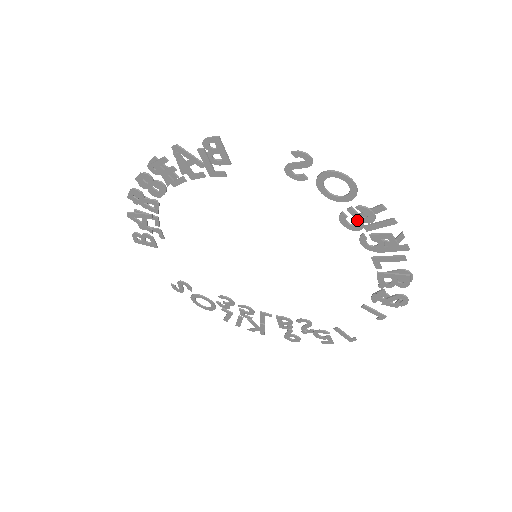
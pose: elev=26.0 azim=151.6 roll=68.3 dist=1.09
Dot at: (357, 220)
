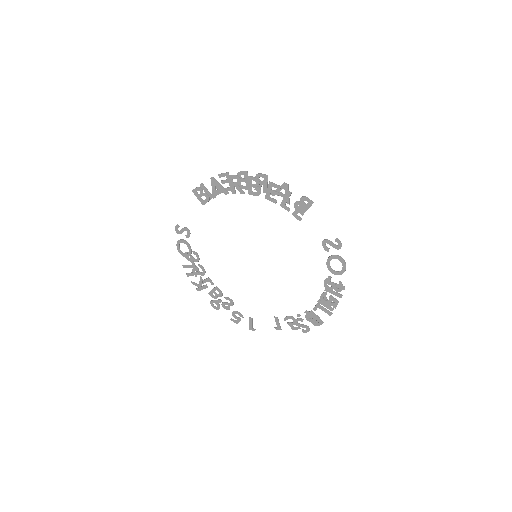
Dot at: (333, 286)
